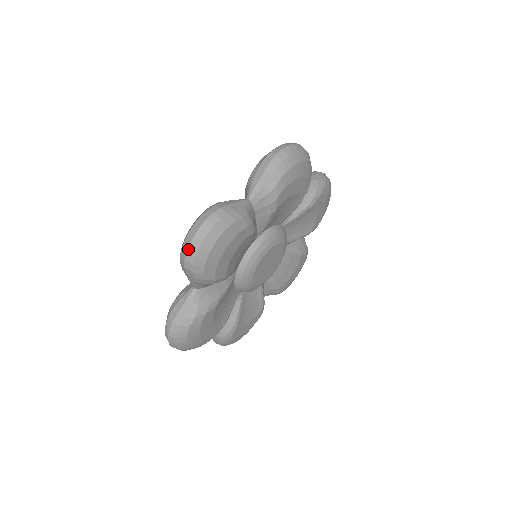
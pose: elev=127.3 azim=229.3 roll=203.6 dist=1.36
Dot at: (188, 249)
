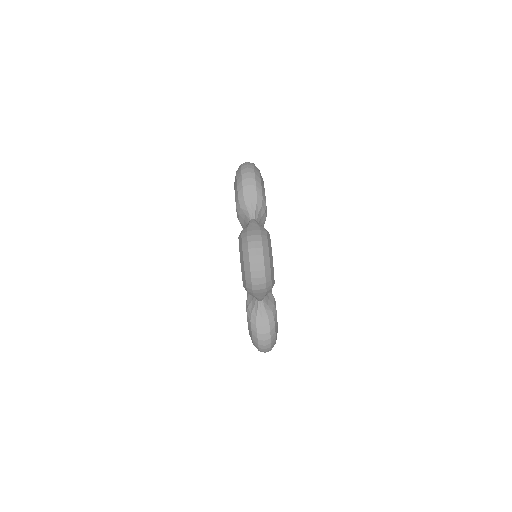
Dot at: (258, 275)
